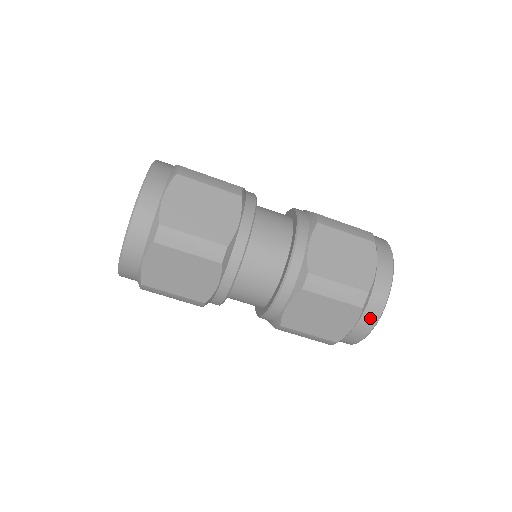
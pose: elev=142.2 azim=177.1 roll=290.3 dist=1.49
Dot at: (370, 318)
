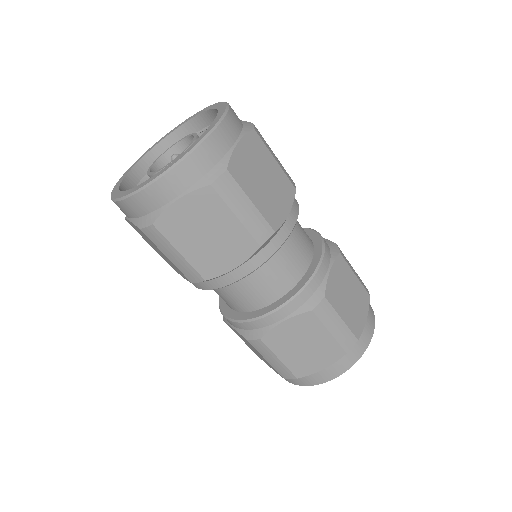
Dot at: (342, 366)
